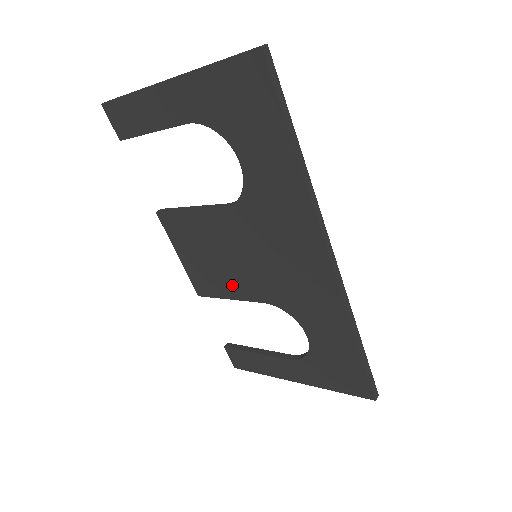
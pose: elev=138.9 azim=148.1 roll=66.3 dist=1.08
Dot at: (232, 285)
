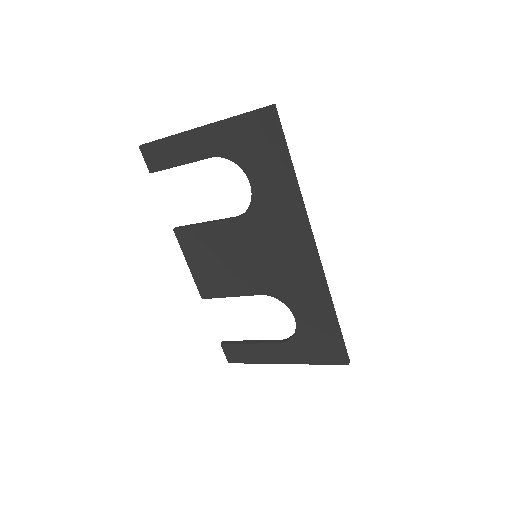
Dot at: (234, 284)
